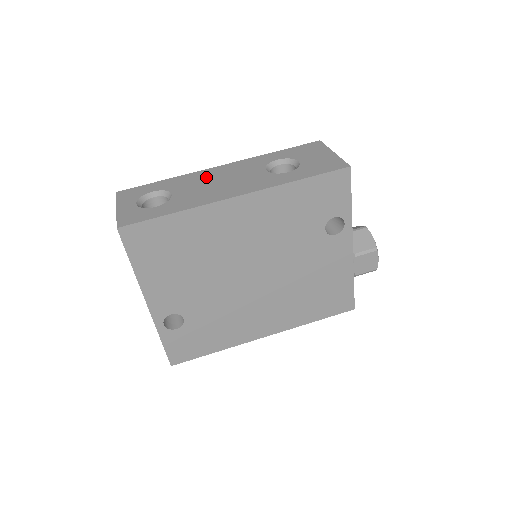
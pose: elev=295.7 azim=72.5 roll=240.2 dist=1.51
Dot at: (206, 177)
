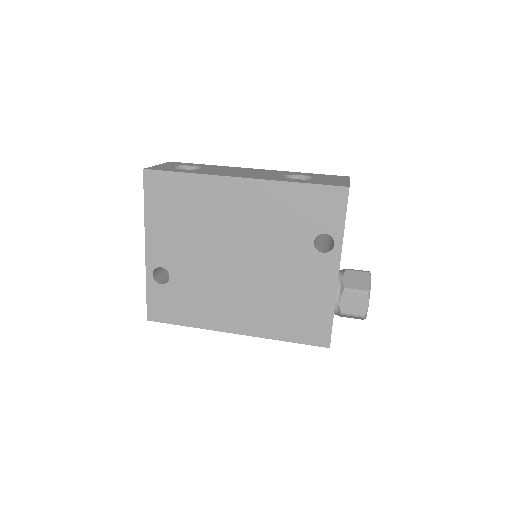
Dot at: (237, 169)
